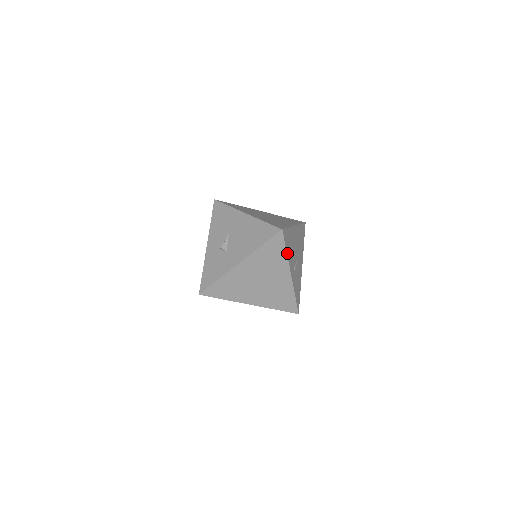
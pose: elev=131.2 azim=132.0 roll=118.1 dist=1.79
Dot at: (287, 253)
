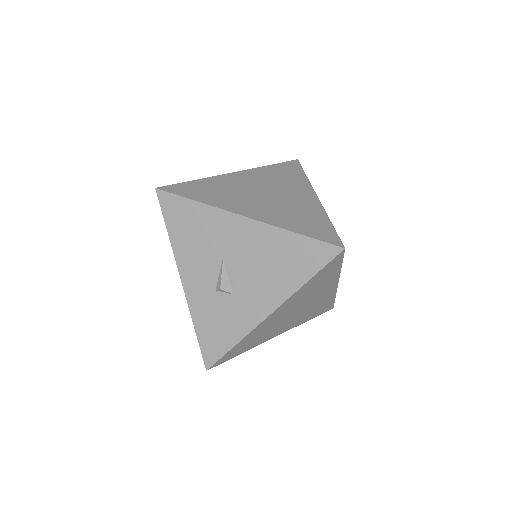
Dot at: occluded
